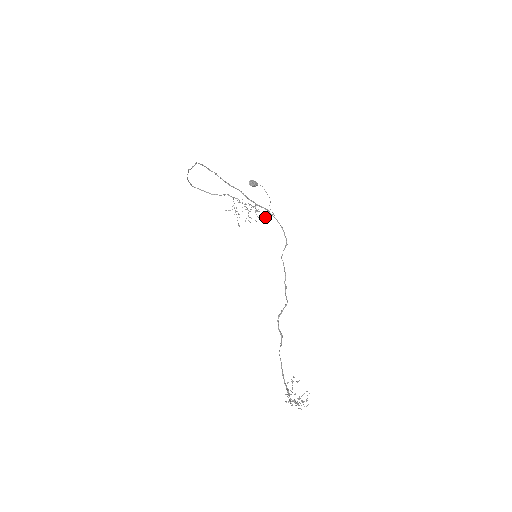
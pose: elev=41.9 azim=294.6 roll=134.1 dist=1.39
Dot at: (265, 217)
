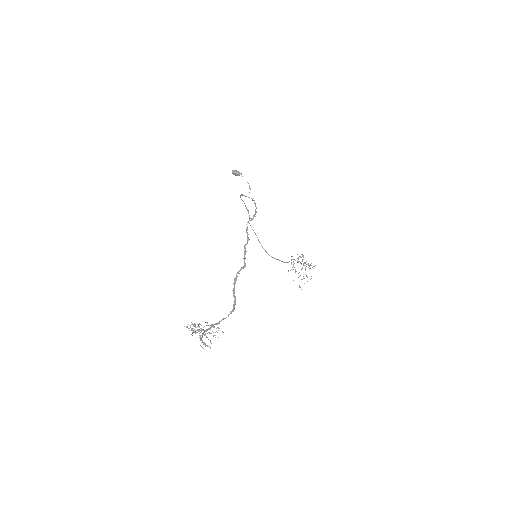
Dot at: (312, 267)
